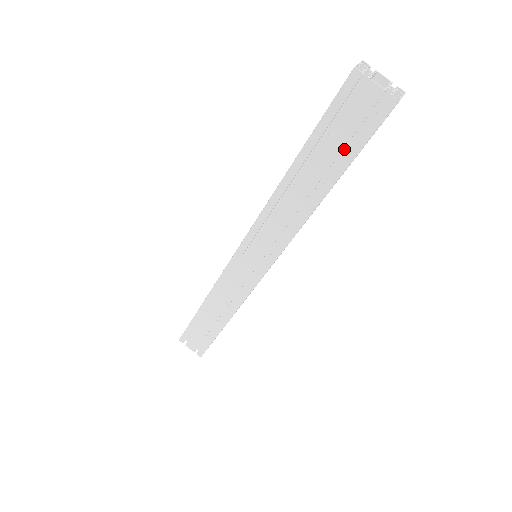
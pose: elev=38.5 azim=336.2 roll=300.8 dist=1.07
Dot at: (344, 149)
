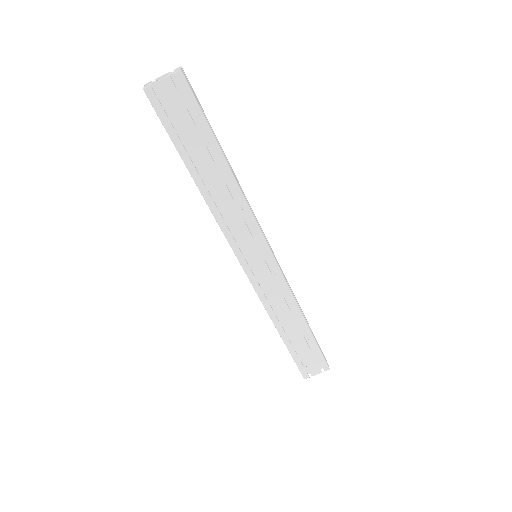
Dot at: (199, 131)
